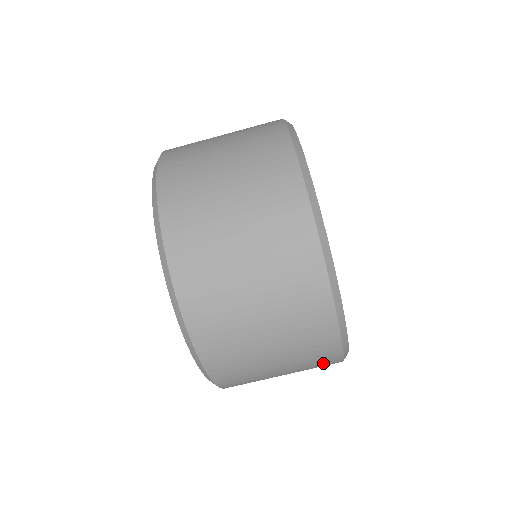
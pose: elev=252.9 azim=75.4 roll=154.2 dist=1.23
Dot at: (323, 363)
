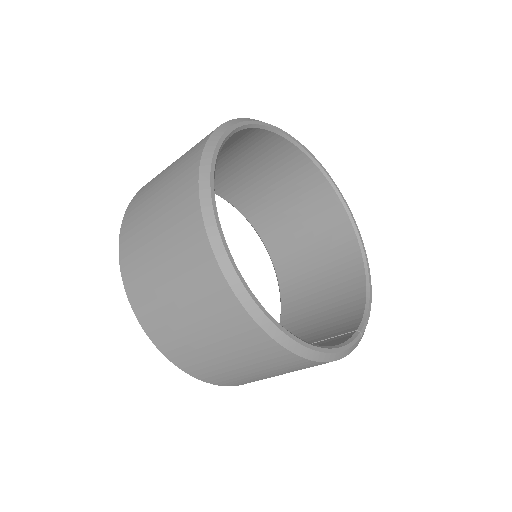
Dot at: occluded
